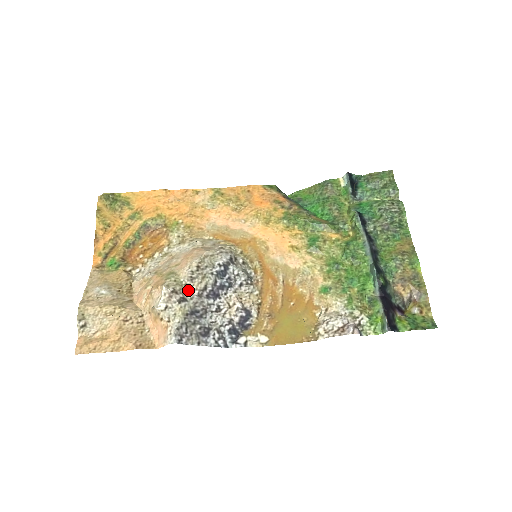
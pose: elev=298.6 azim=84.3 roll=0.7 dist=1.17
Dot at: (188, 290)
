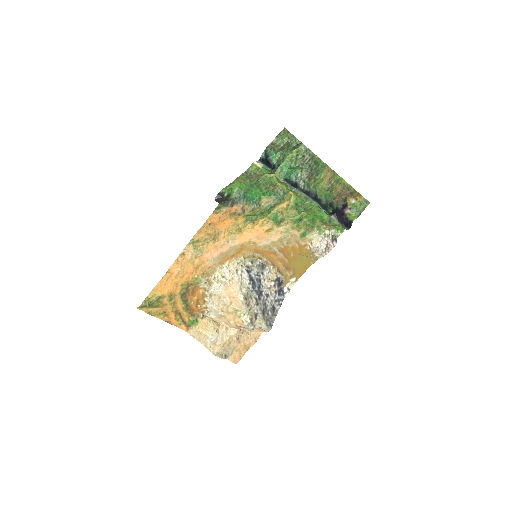
Dot at: (252, 310)
